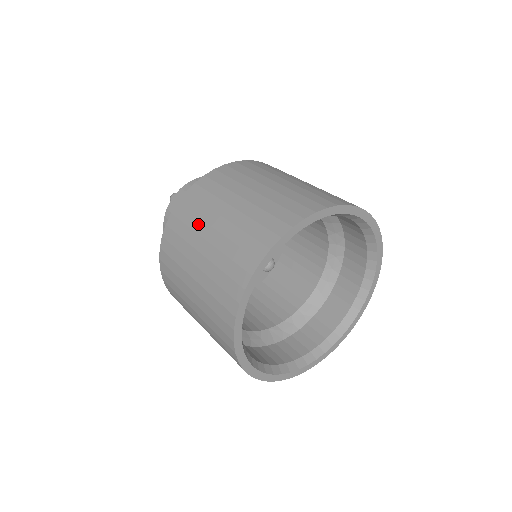
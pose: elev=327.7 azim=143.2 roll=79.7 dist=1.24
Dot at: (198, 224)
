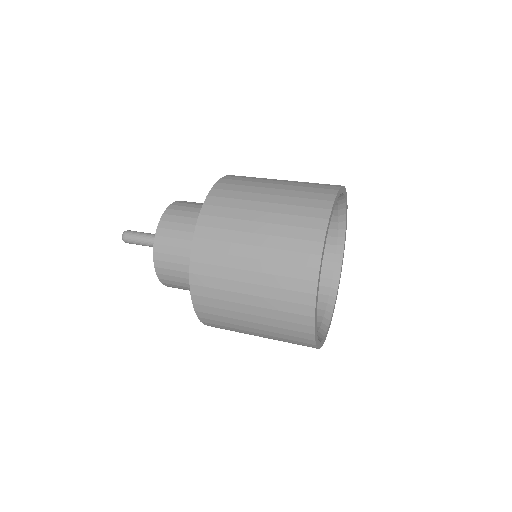
Dot at: (238, 224)
